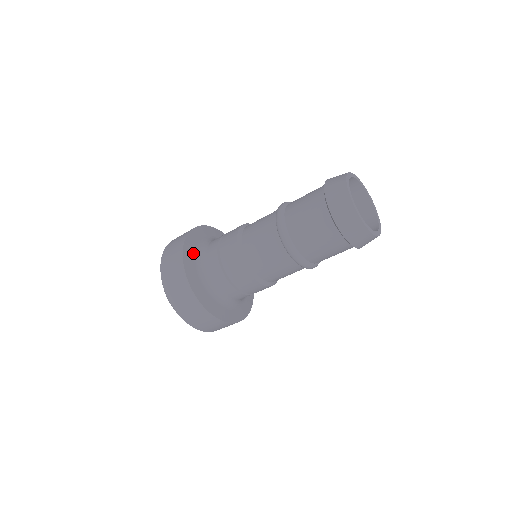
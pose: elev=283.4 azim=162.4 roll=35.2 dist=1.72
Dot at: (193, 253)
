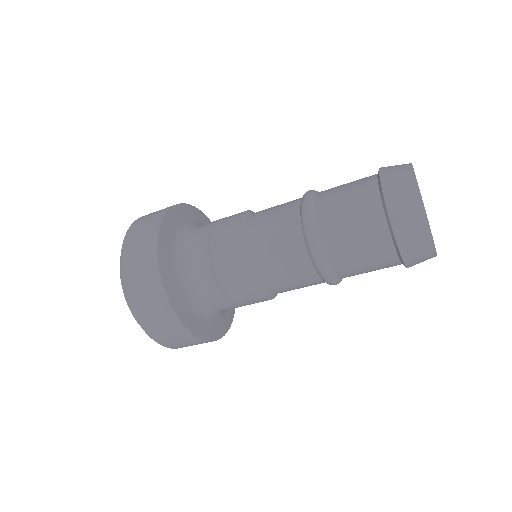
Dot at: (172, 236)
